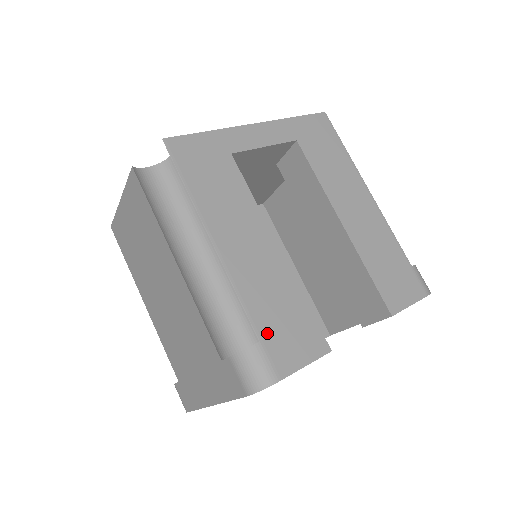
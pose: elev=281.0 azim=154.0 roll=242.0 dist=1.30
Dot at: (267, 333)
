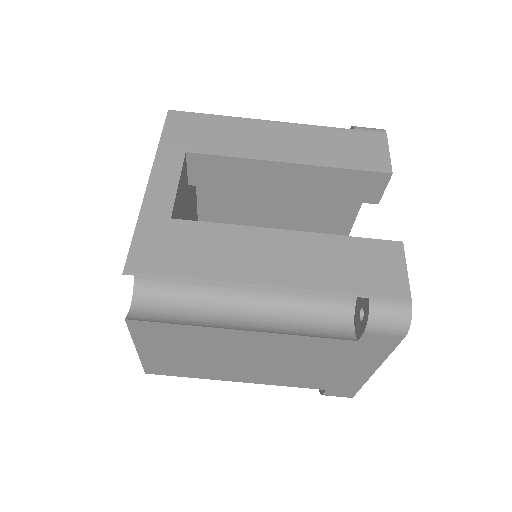
Dot at: (364, 287)
